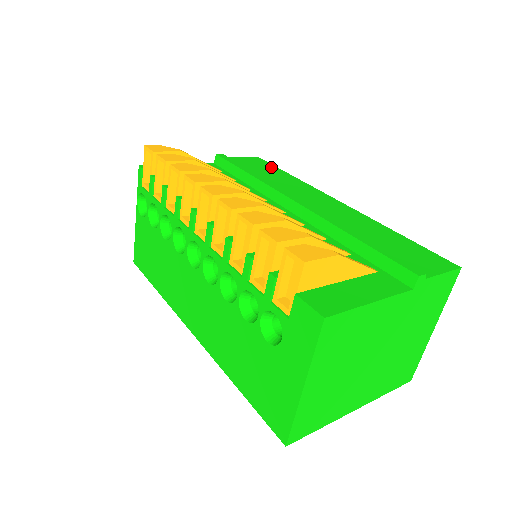
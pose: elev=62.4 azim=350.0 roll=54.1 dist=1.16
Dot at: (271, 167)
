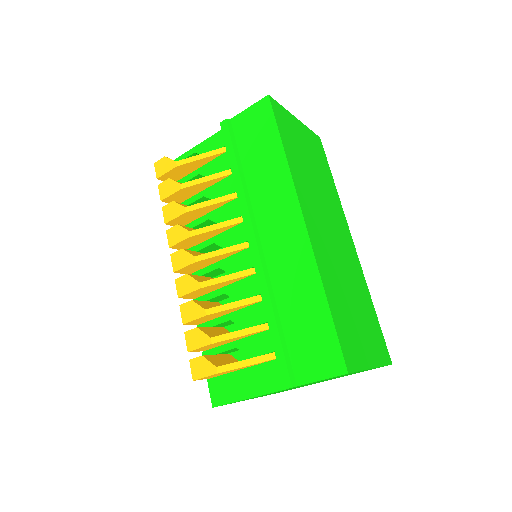
Dot at: (270, 130)
